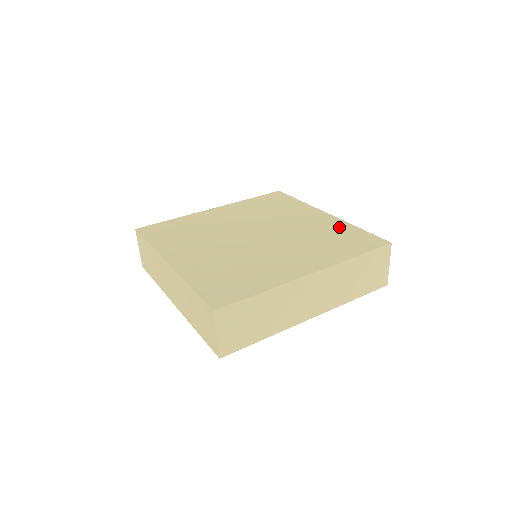
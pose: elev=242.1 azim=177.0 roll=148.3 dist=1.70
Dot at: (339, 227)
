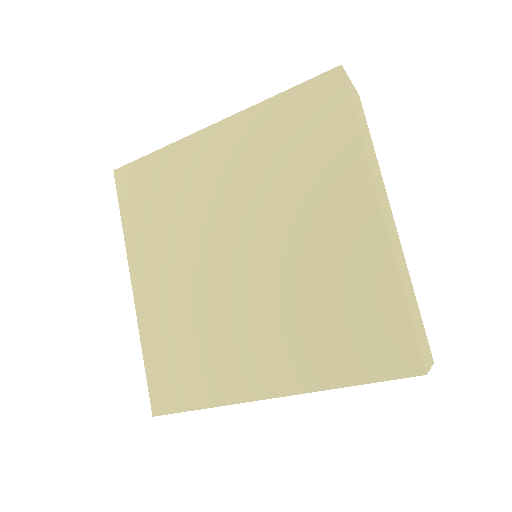
Dot at: (371, 279)
